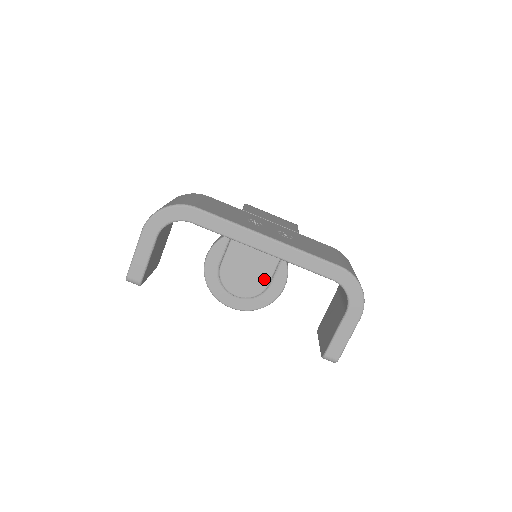
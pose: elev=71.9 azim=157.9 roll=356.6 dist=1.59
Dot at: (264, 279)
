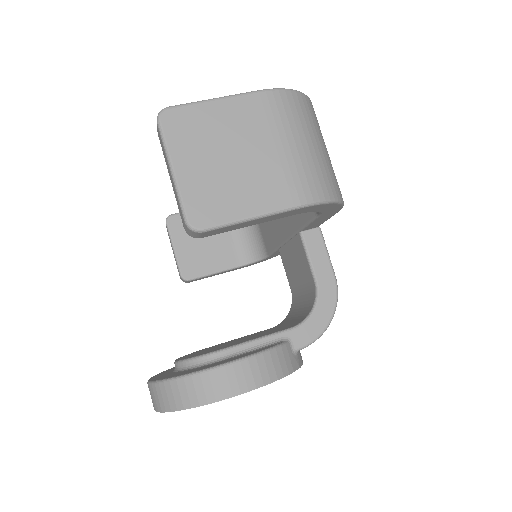
Dot at: (228, 346)
